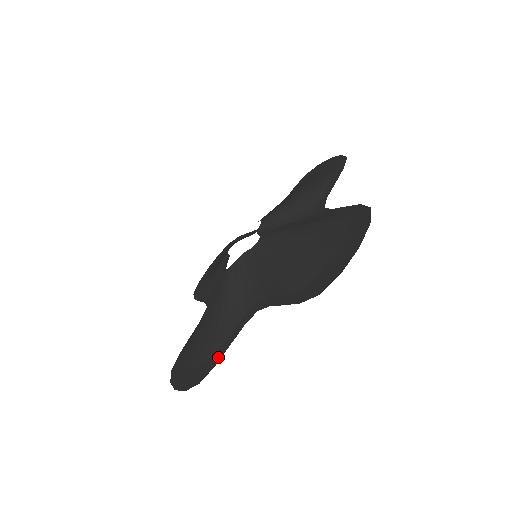
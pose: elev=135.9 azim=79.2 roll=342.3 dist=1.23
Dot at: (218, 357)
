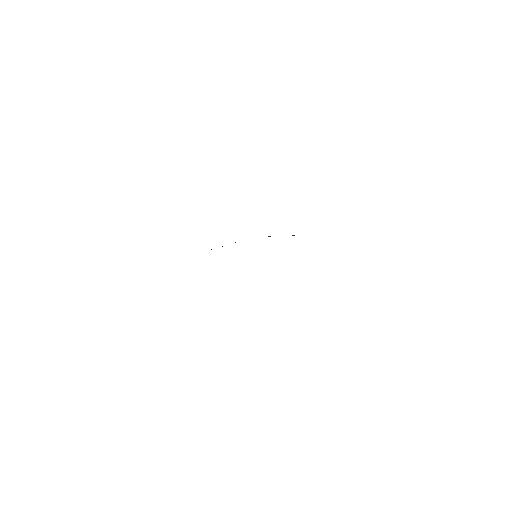
Dot at: occluded
